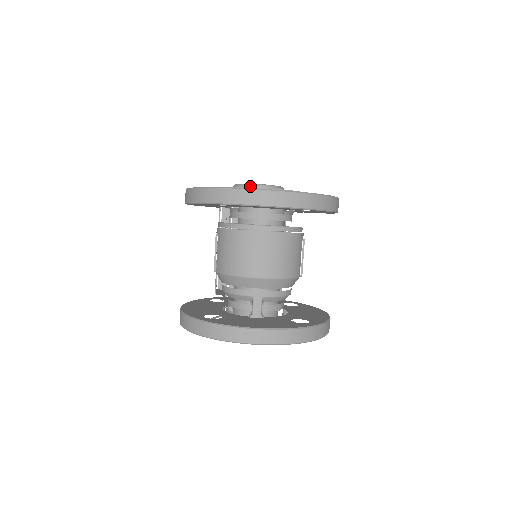
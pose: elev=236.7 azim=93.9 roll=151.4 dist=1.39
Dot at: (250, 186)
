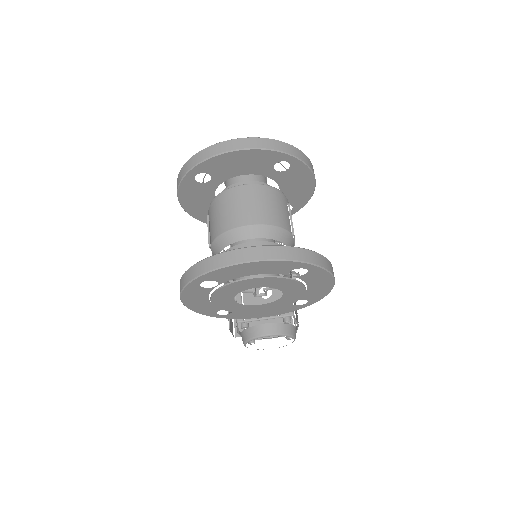
Dot at: occluded
